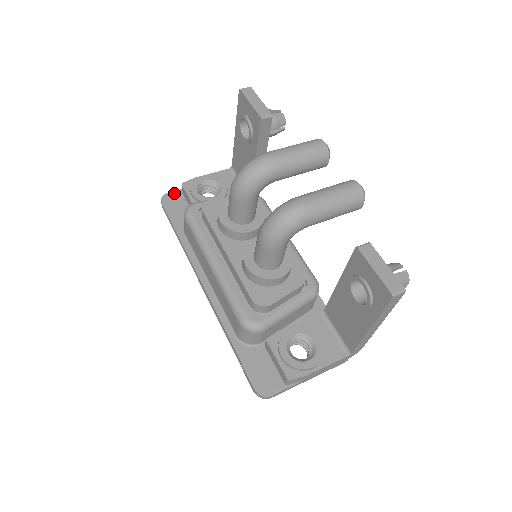
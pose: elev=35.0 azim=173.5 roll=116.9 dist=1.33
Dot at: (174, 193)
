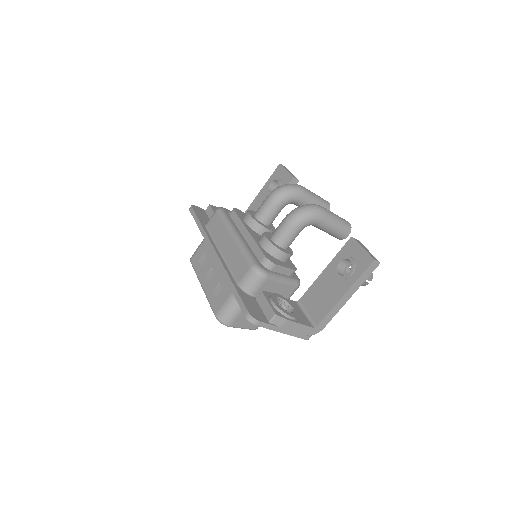
Dot at: (200, 208)
